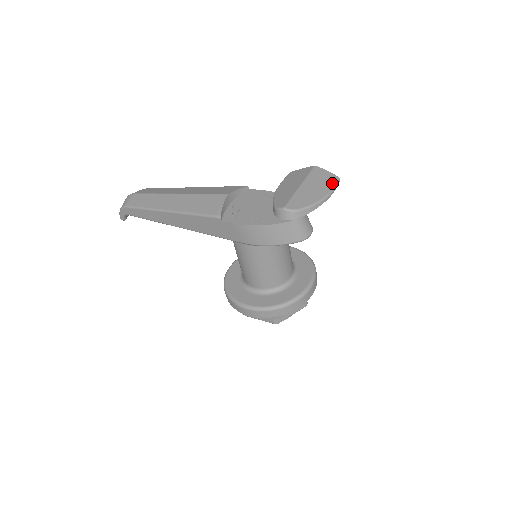
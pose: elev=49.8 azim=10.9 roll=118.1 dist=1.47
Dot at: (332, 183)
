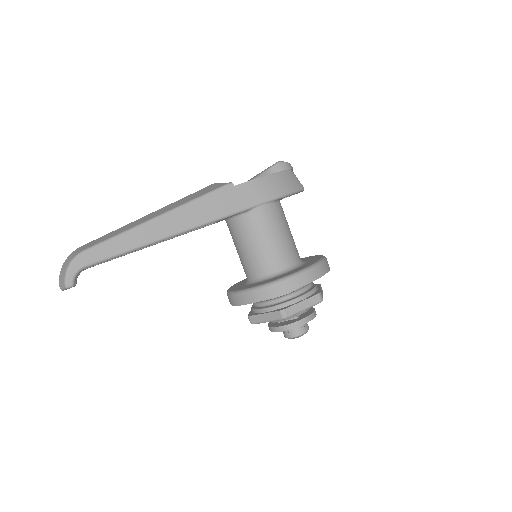
Dot at: occluded
